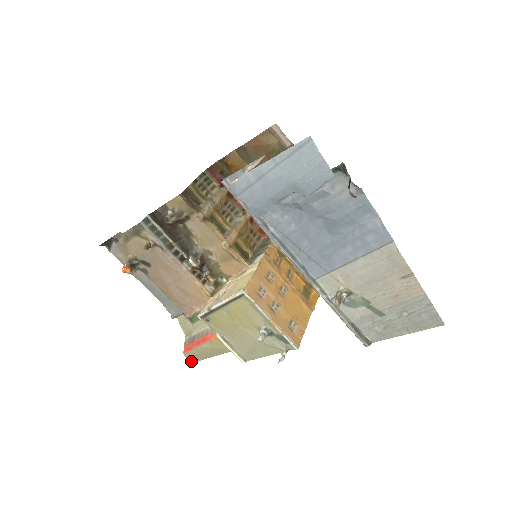
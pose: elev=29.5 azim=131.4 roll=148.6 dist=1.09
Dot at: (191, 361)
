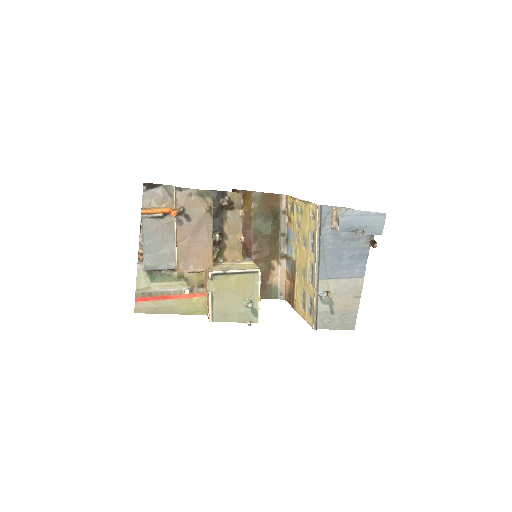
Dot at: (137, 311)
